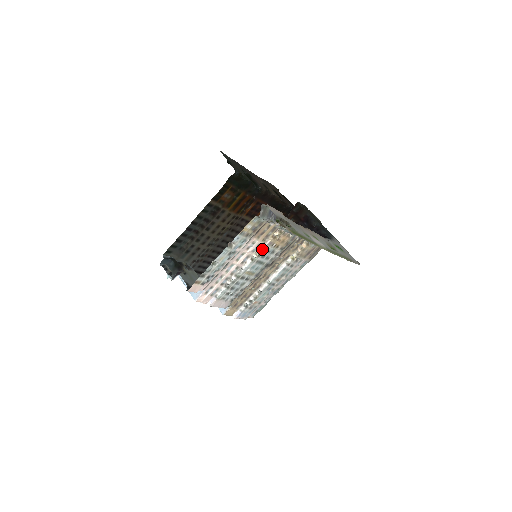
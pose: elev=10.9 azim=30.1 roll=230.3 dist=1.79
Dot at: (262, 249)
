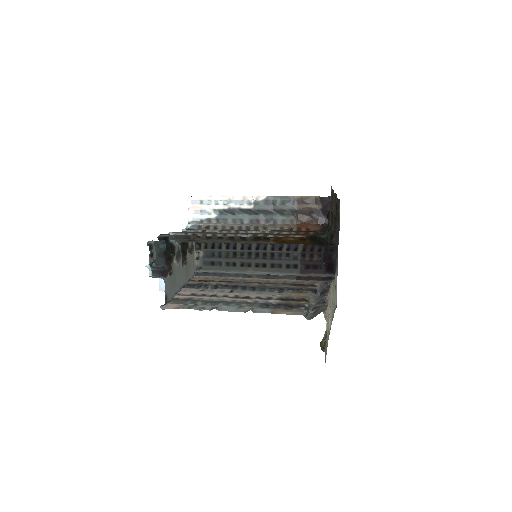
Dot at: occluded
